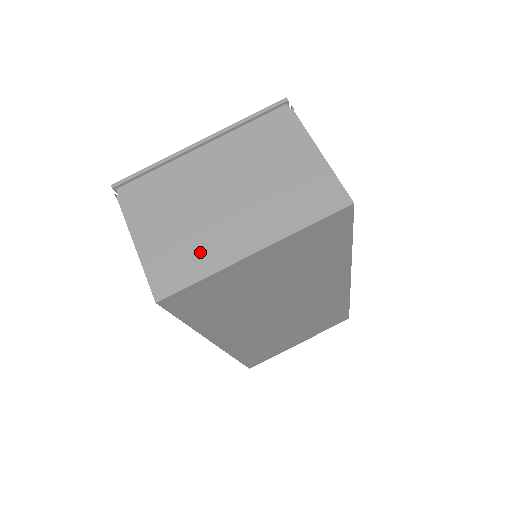
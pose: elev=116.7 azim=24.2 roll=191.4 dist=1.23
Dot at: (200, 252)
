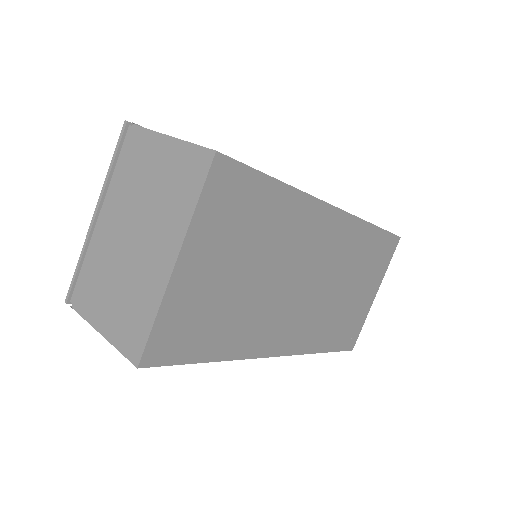
Dot at: (141, 299)
